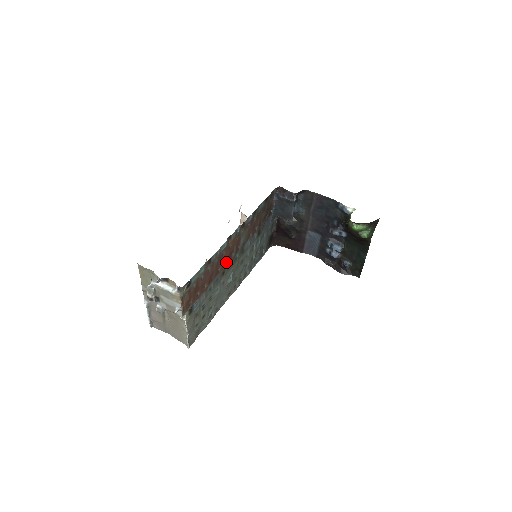
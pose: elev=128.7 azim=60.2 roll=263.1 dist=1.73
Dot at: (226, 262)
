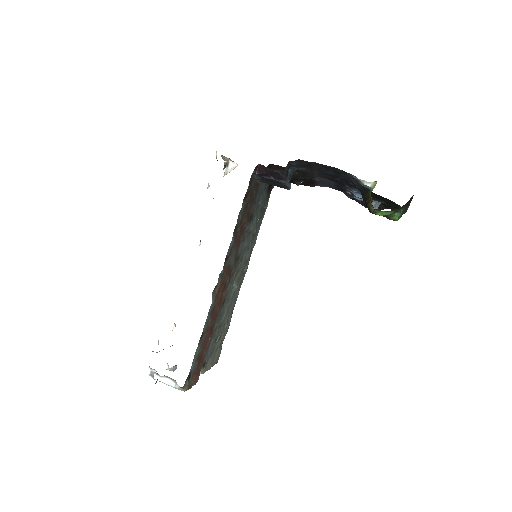
Dot at: (222, 295)
